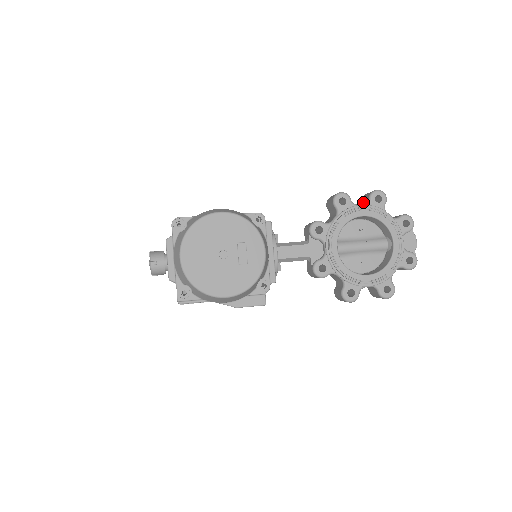
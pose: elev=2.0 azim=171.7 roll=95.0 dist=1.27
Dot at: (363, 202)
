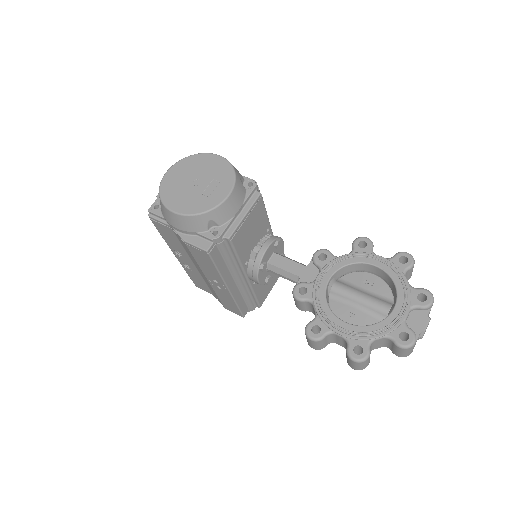
Dot at: occluded
